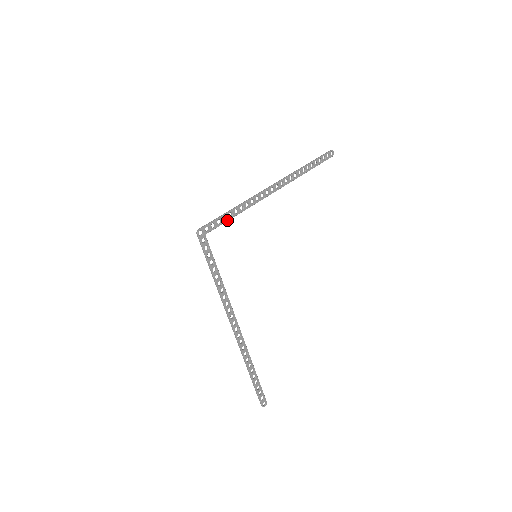
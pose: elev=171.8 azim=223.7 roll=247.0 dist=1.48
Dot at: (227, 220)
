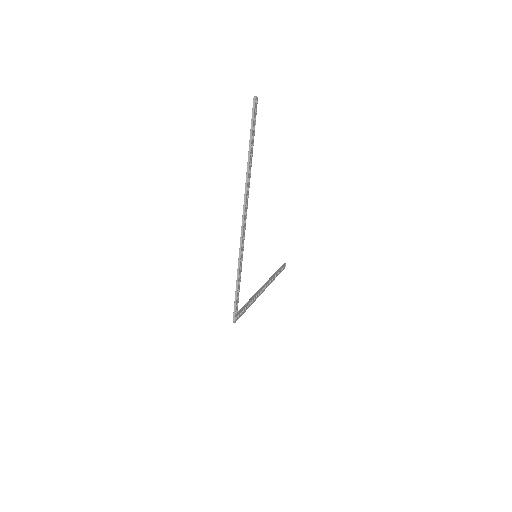
Dot at: (239, 288)
